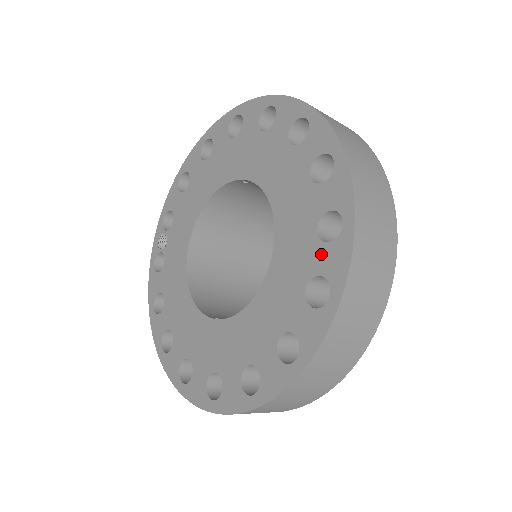
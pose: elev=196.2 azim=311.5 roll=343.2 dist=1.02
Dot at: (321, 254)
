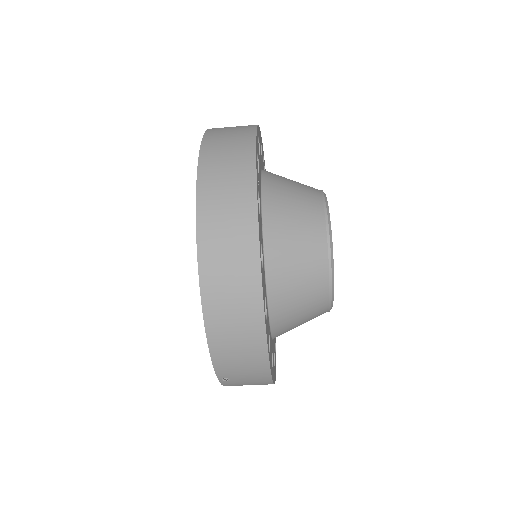
Dot at: occluded
